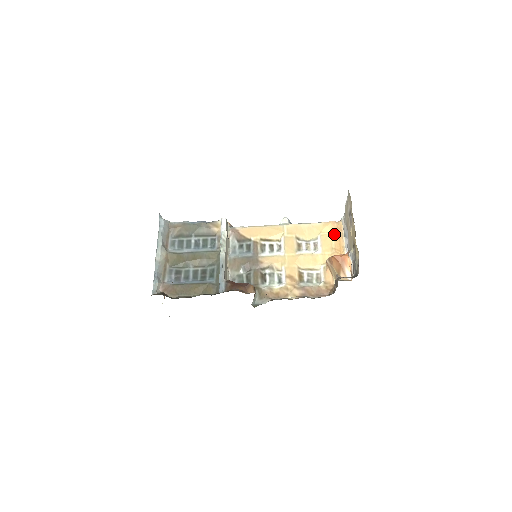
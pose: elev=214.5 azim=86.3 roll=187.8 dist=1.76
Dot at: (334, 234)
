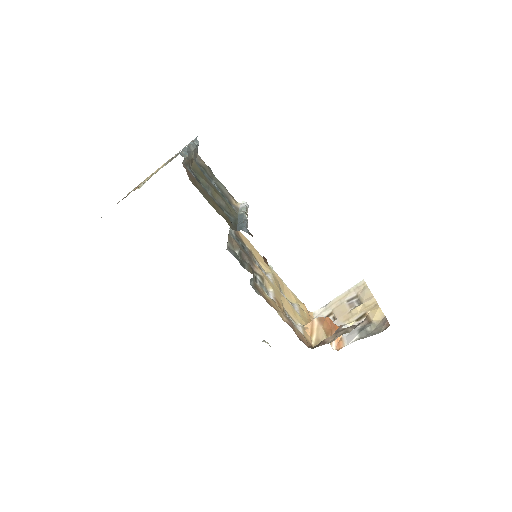
Dot at: (307, 314)
